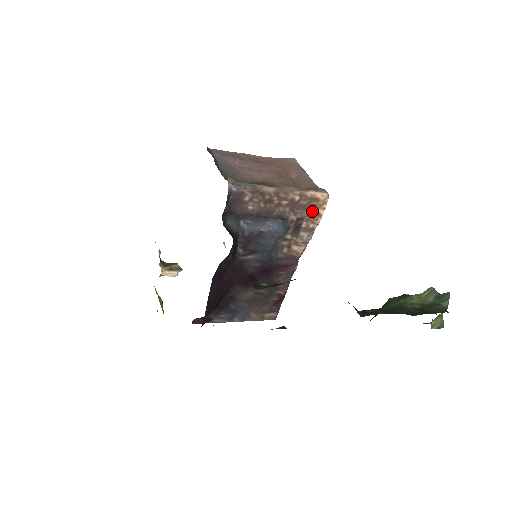
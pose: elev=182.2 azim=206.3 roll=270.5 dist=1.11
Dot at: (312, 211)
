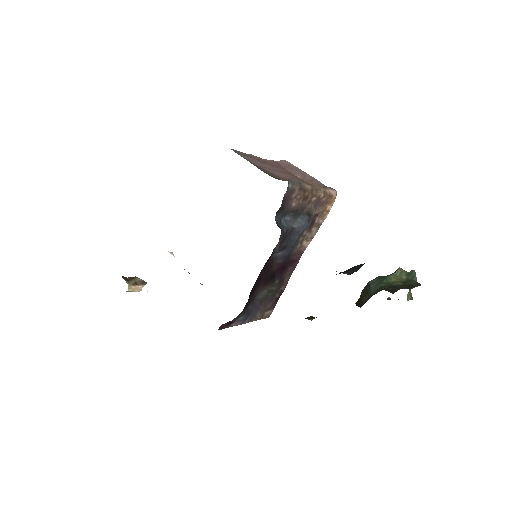
Dot at: (325, 207)
